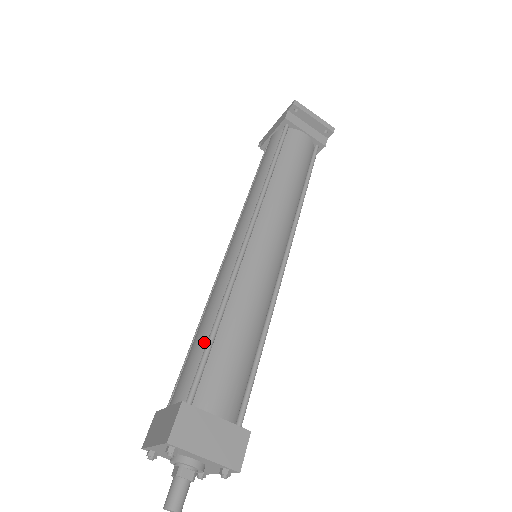
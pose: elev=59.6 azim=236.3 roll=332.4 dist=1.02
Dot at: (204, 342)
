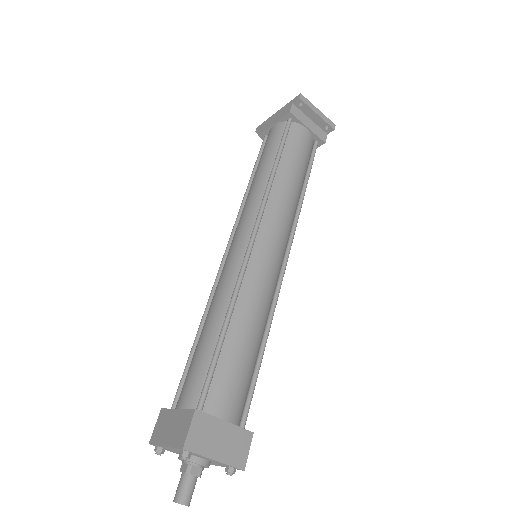
Dot at: (211, 347)
